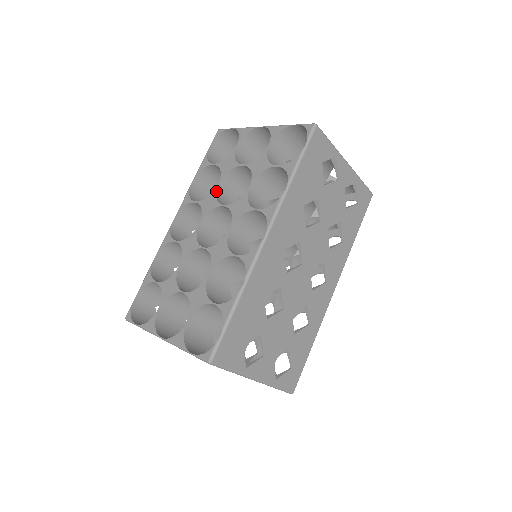
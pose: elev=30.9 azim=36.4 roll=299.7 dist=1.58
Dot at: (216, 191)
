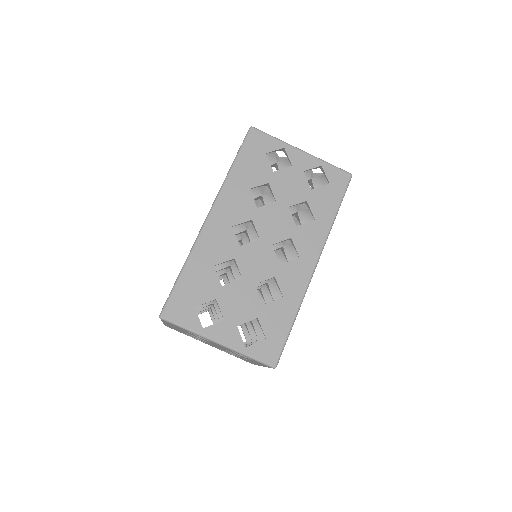
Dot at: occluded
